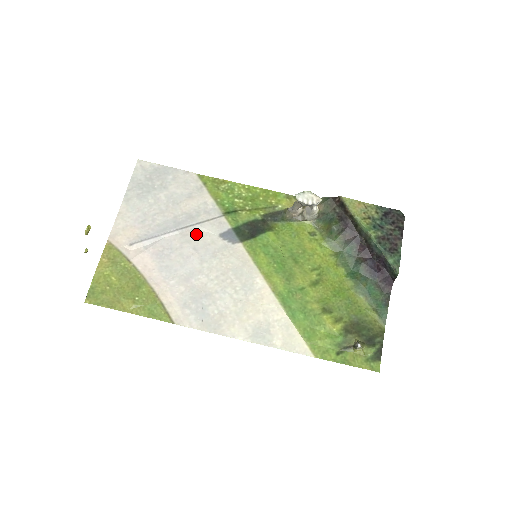
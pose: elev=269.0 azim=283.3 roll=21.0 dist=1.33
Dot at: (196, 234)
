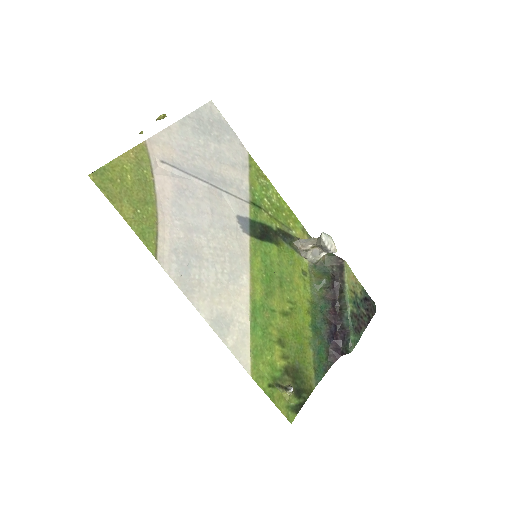
Dot at: (220, 199)
